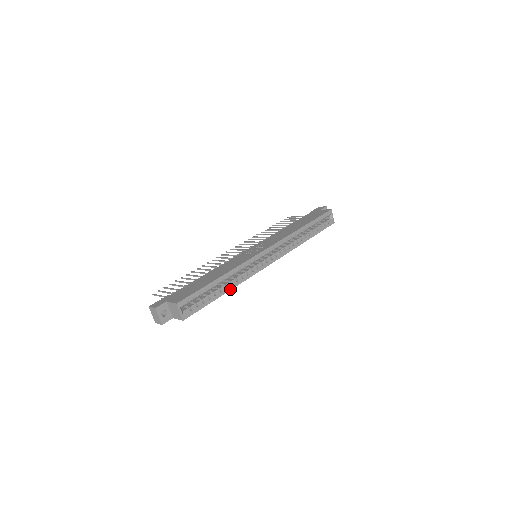
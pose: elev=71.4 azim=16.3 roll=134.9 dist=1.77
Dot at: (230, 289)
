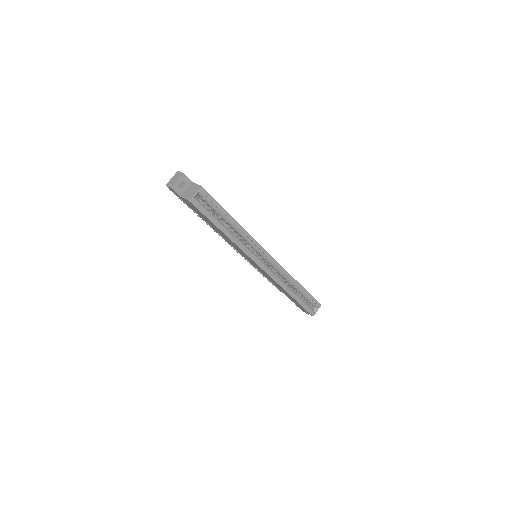
Dot at: (229, 237)
